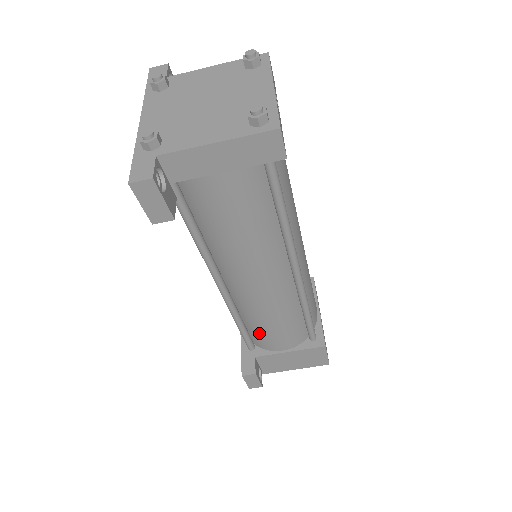
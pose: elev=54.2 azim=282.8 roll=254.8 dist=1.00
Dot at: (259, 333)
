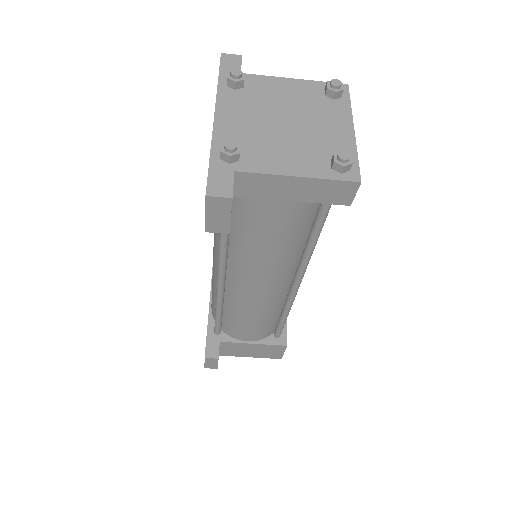
Dot at: (233, 324)
